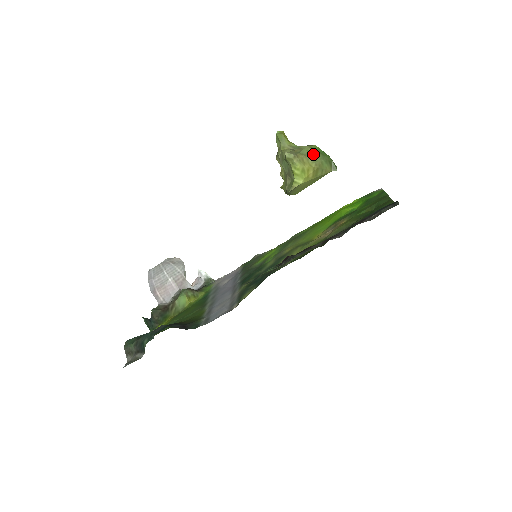
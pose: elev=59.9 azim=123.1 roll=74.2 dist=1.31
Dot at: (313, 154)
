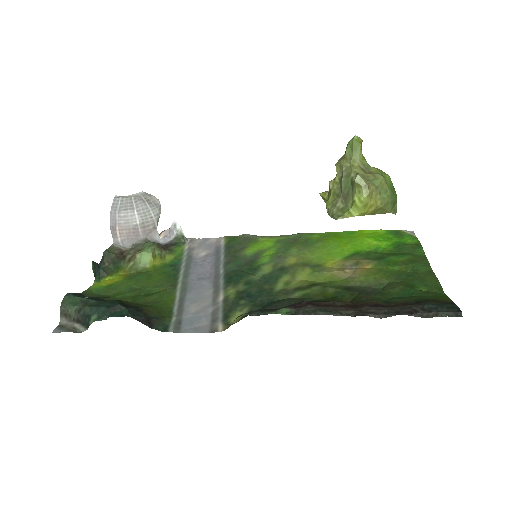
Dot at: (385, 189)
